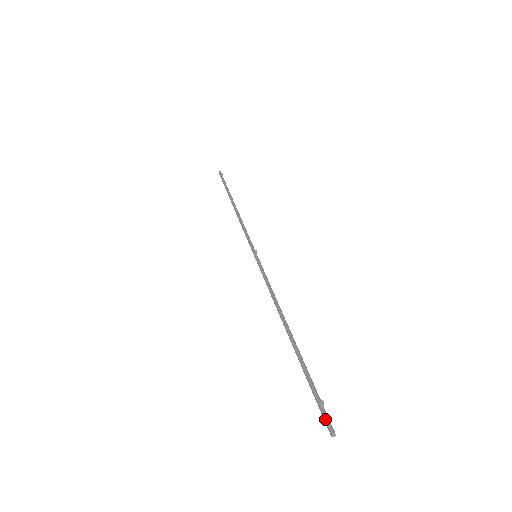
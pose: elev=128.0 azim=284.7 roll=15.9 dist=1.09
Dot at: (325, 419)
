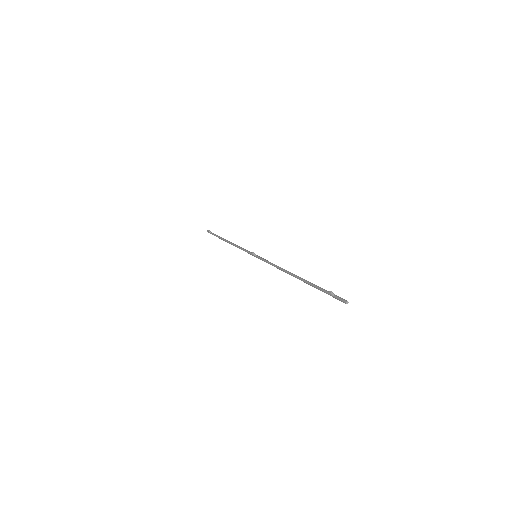
Dot at: (338, 299)
